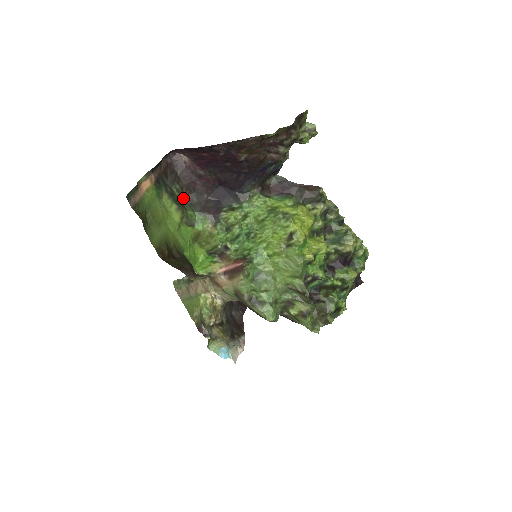
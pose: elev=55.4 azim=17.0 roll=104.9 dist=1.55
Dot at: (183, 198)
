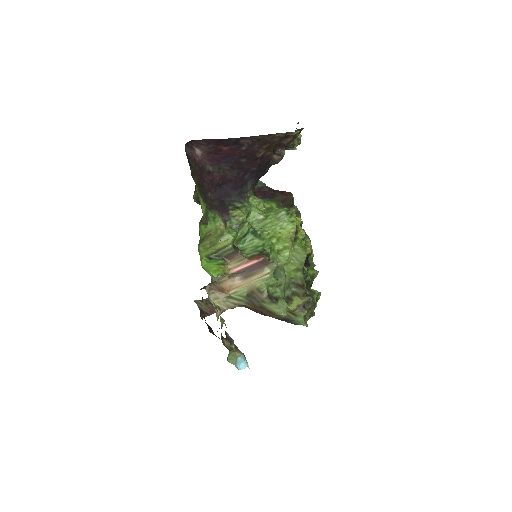
Dot at: occluded
